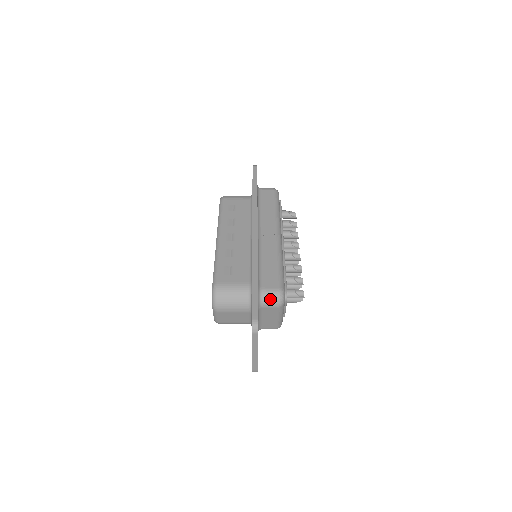
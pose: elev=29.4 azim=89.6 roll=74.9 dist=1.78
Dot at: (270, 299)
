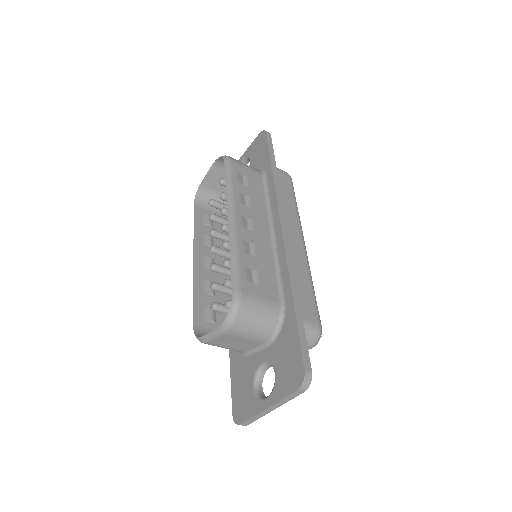
Dot at: (308, 337)
